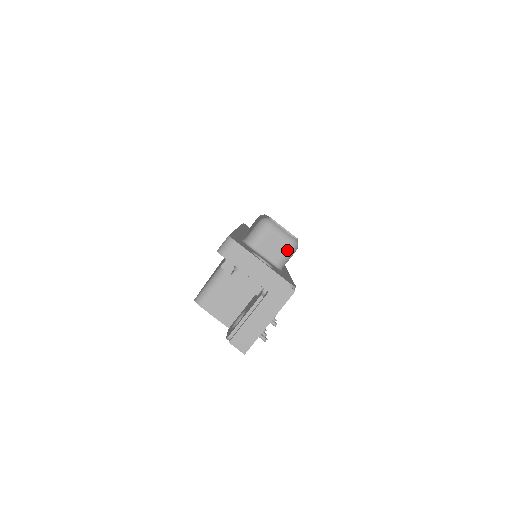
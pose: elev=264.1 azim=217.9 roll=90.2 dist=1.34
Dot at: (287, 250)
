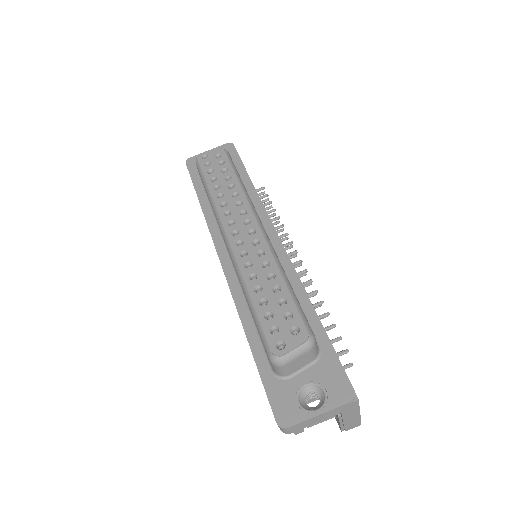
Dot at: (311, 352)
